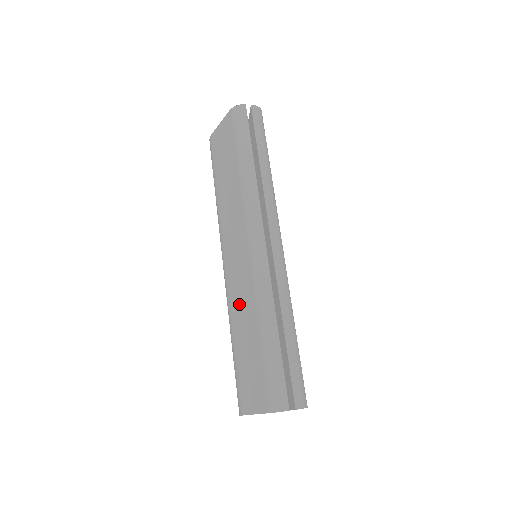
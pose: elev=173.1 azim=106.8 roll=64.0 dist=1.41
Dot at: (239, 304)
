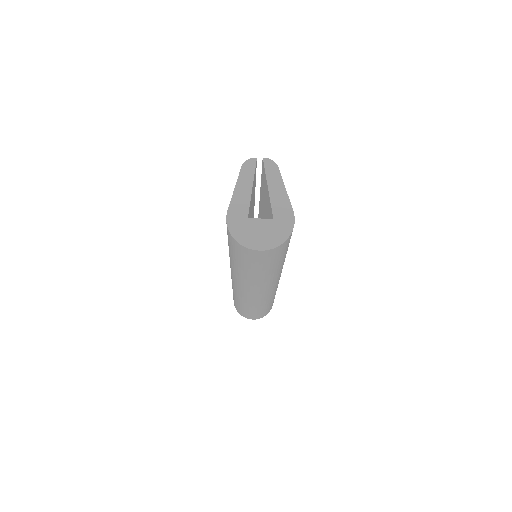
Dot at: occluded
